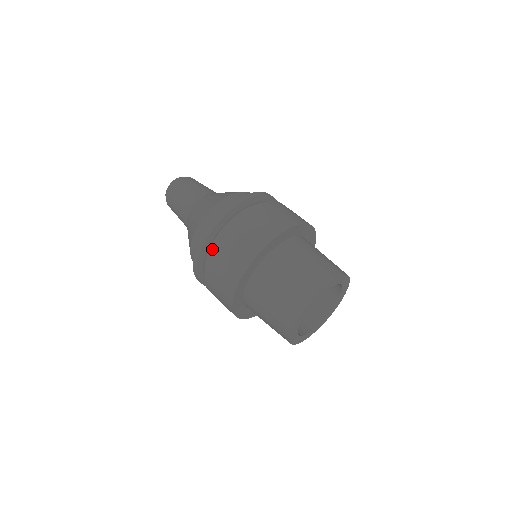
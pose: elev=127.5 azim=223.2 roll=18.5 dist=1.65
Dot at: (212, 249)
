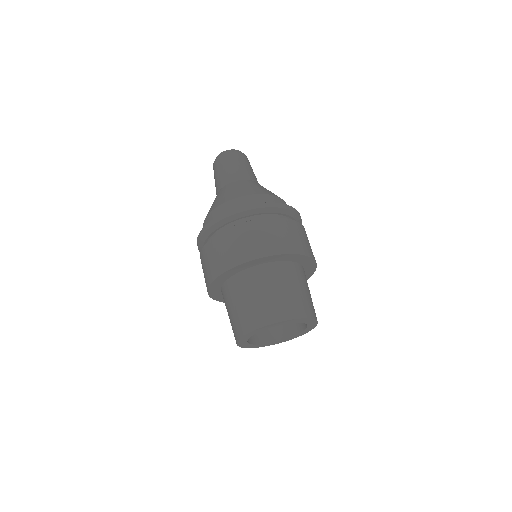
Dot at: occluded
